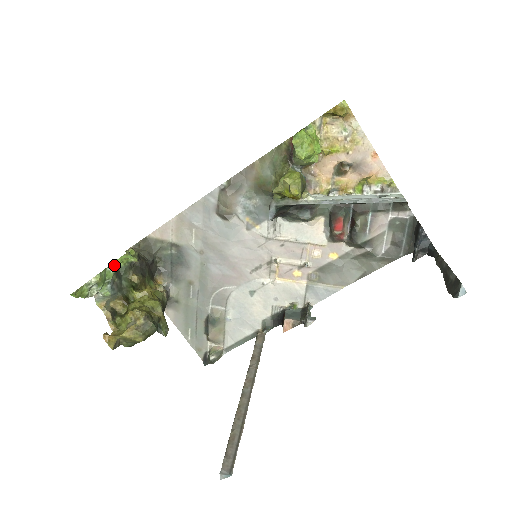
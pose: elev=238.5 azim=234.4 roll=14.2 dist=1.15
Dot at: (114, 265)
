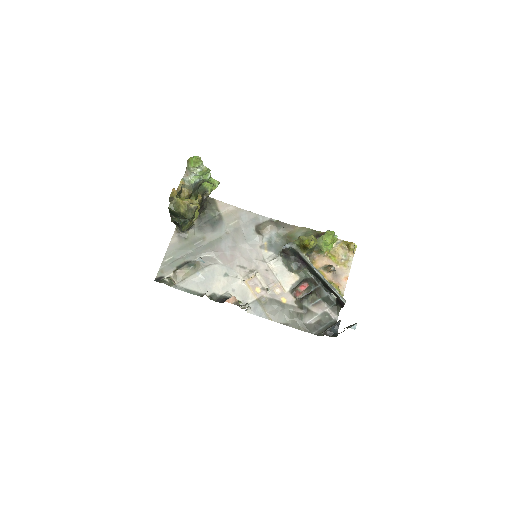
Dot at: (210, 178)
